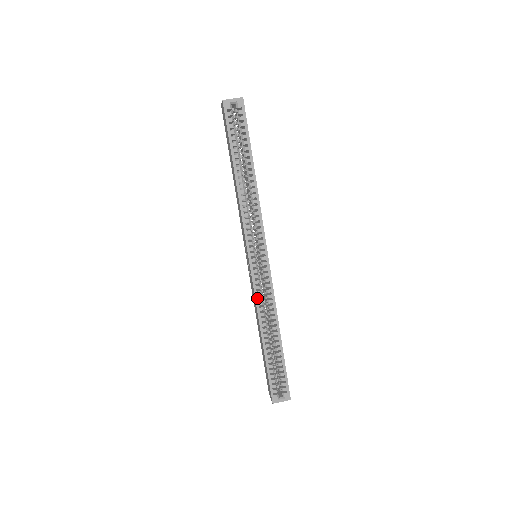
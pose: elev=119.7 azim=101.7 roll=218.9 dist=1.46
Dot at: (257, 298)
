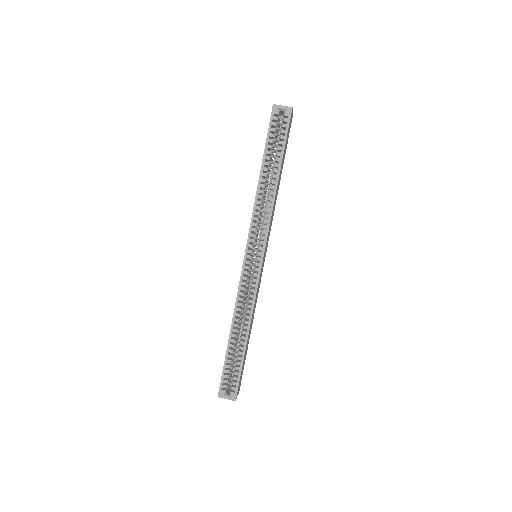
Dot at: (239, 293)
